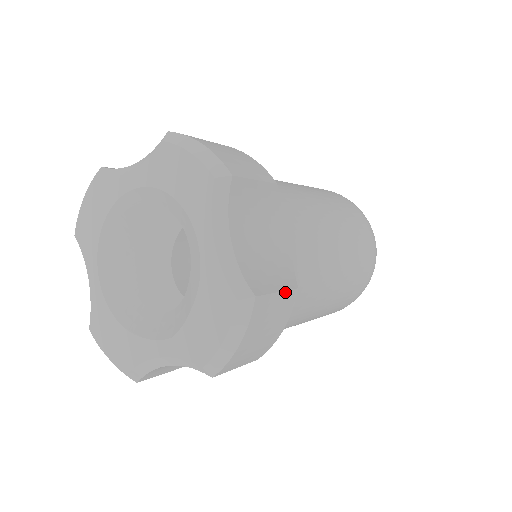
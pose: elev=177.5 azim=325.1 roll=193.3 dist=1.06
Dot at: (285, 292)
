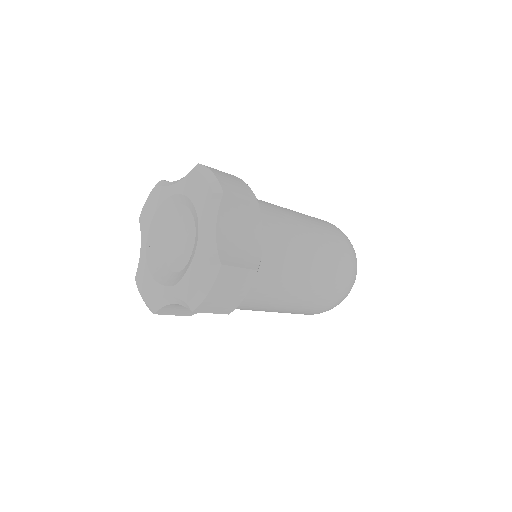
Dot at: (246, 269)
